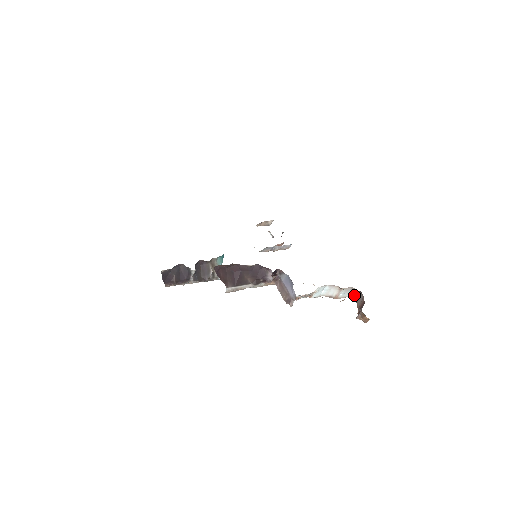
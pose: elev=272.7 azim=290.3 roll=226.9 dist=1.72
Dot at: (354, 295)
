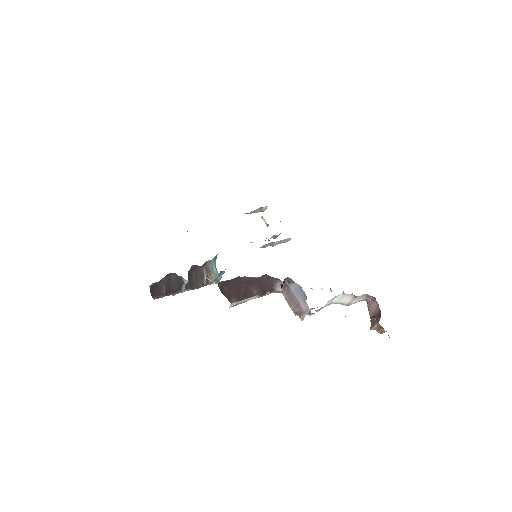
Dot at: (365, 300)
